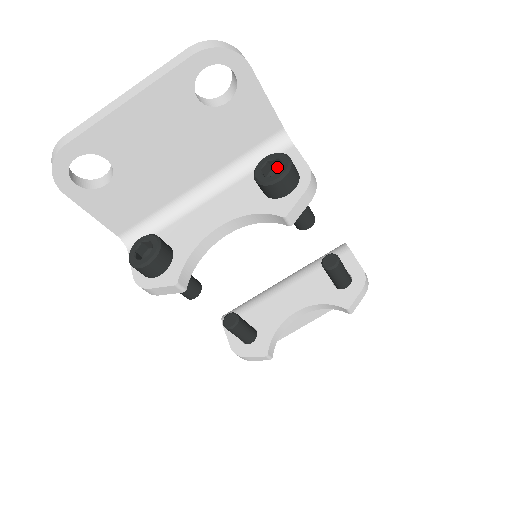
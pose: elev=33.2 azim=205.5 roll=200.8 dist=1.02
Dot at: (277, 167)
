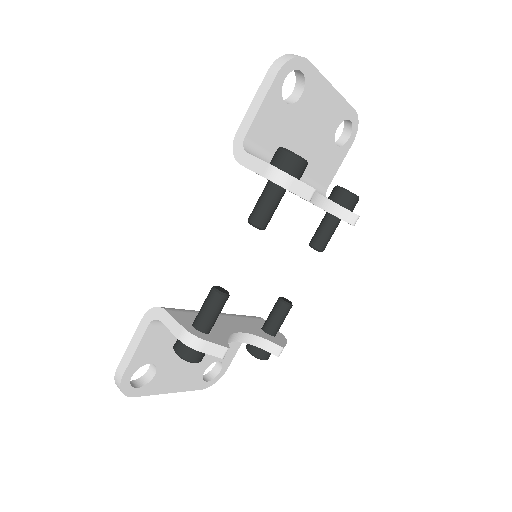
Dot at: occluded
